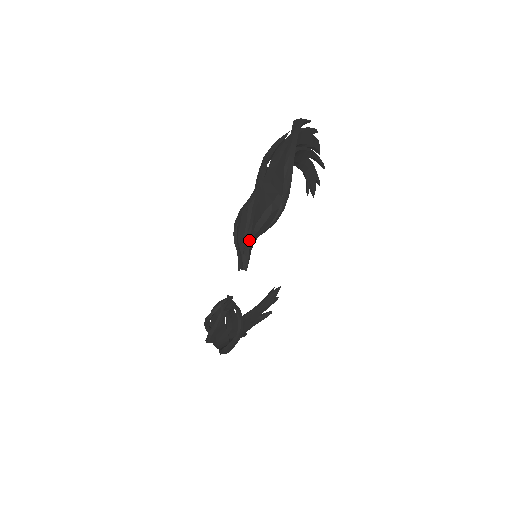
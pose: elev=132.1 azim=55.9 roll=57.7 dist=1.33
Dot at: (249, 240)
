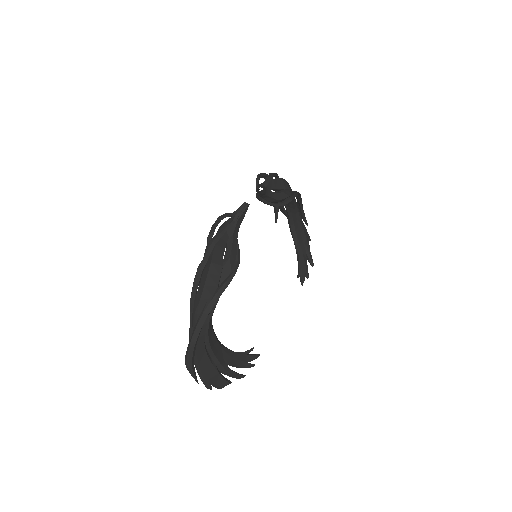
Dot at: (266, 187)
